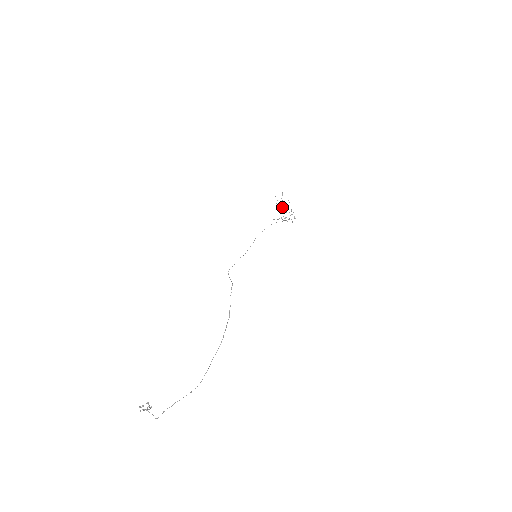
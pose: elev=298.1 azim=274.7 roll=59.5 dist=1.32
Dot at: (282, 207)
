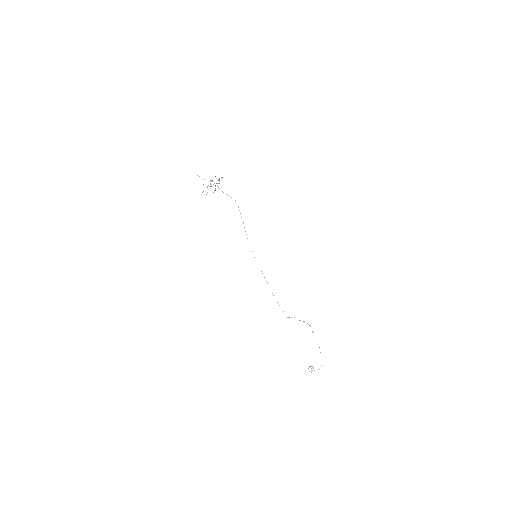
Dot at: occluded
